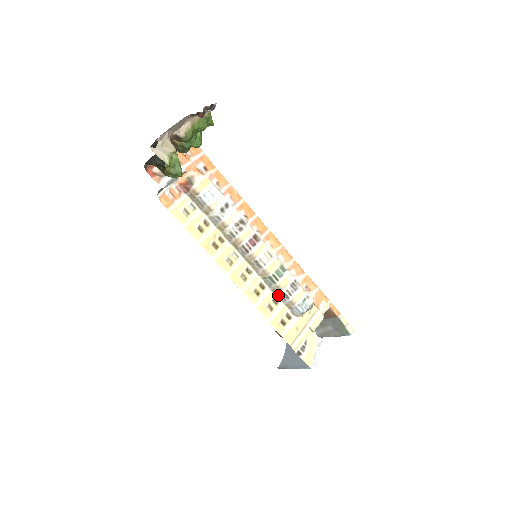
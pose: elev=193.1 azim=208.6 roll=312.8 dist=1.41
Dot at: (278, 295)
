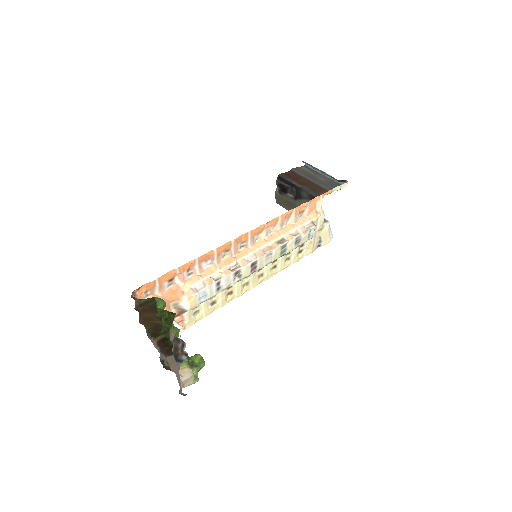
Dot at: occluded
